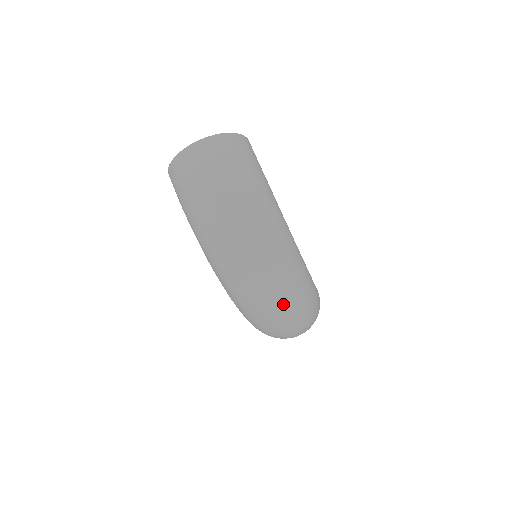
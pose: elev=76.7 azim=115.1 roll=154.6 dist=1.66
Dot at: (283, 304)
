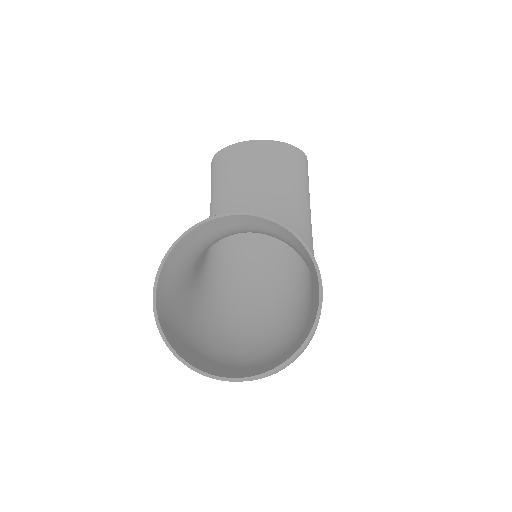
Dot at: (272, 288)
